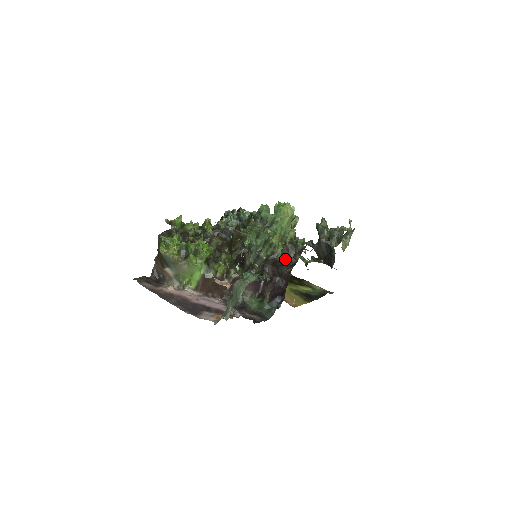
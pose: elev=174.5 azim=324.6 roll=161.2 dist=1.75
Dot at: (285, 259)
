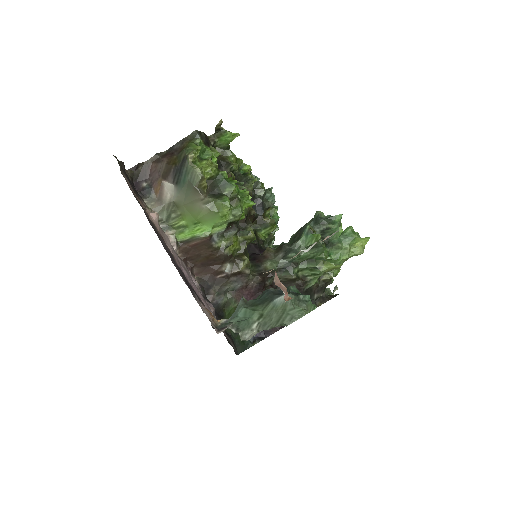
Dot at: occluded
